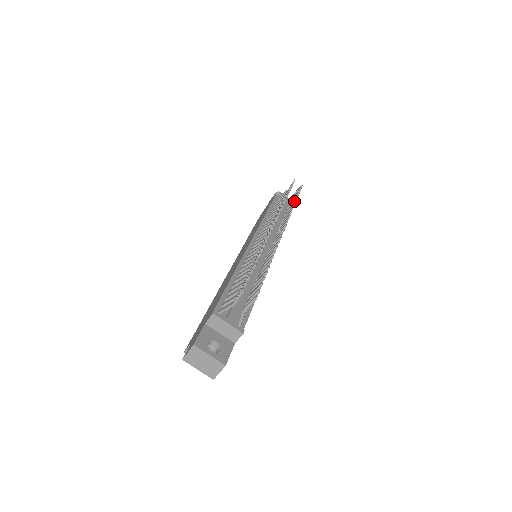
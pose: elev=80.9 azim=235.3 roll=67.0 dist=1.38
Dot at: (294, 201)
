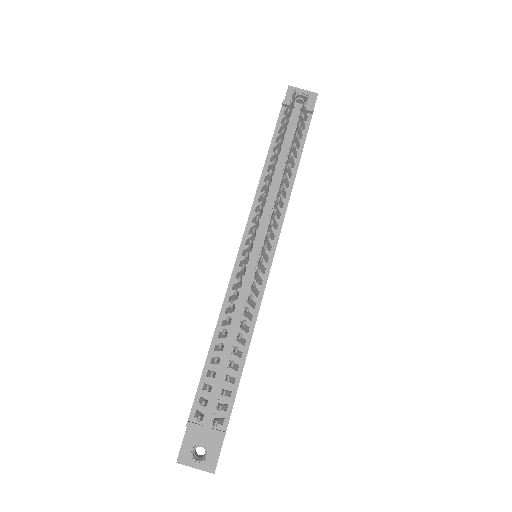
Dot at: occluded
